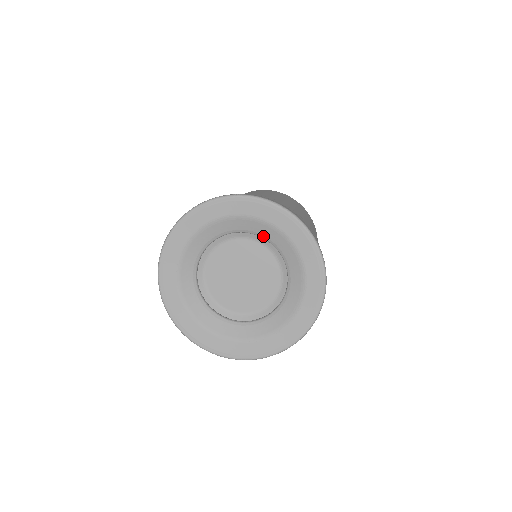
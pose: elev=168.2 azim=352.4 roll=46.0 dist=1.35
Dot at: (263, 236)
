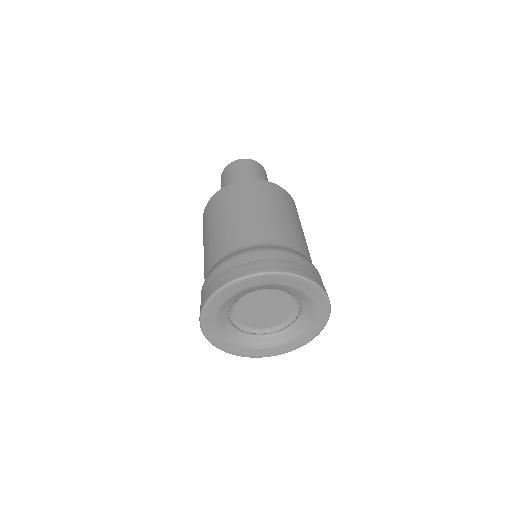
Dot at: occluded
